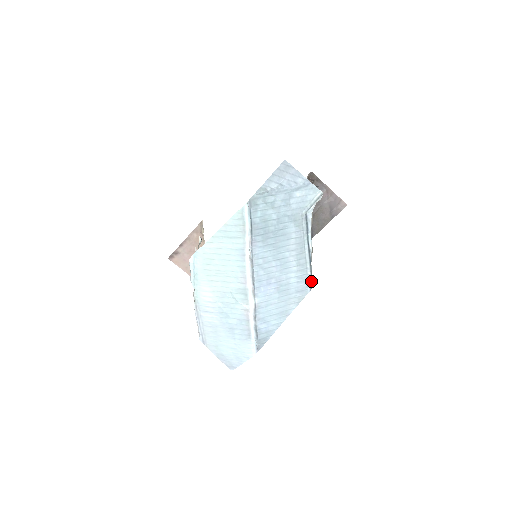
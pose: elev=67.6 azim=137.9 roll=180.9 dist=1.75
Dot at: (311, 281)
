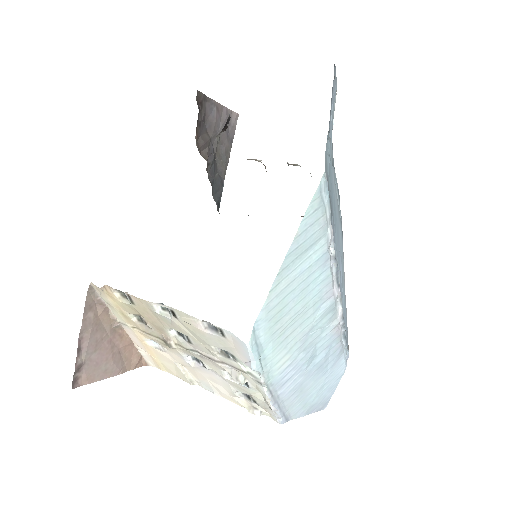
Dot at: occluded
